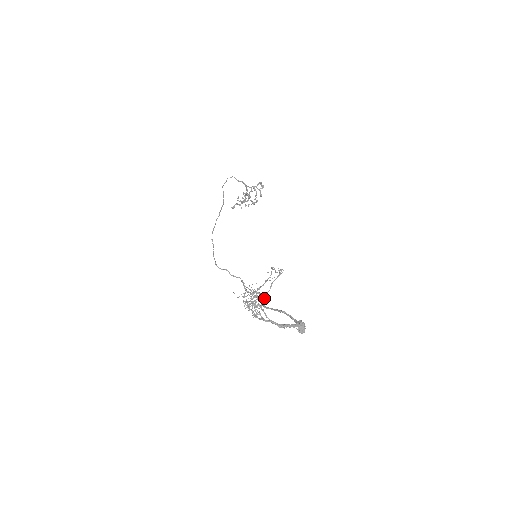
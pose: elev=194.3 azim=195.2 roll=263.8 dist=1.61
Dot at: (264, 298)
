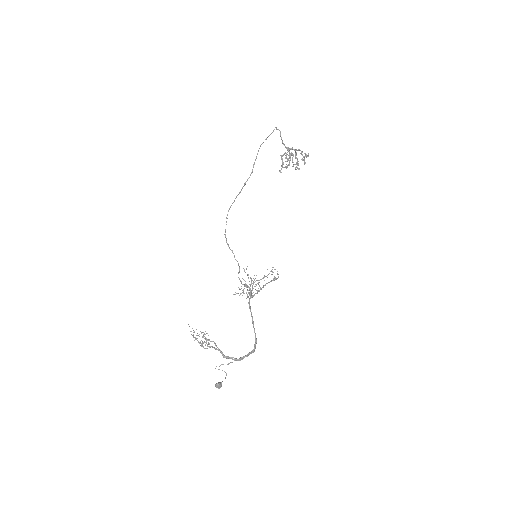
Dot at: (250, 298)
